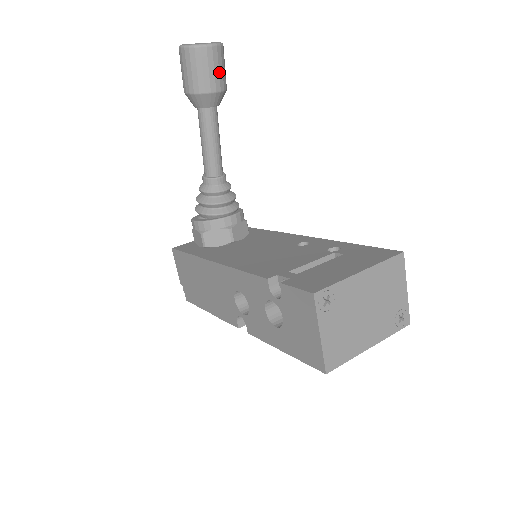
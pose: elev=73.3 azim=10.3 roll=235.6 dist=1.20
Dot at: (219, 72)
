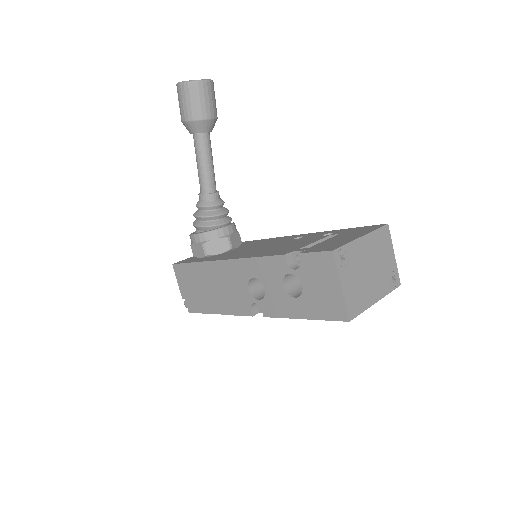
Dot at: (212, 103)
